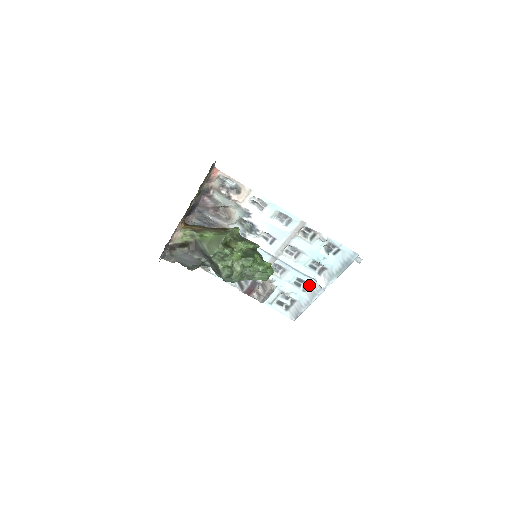
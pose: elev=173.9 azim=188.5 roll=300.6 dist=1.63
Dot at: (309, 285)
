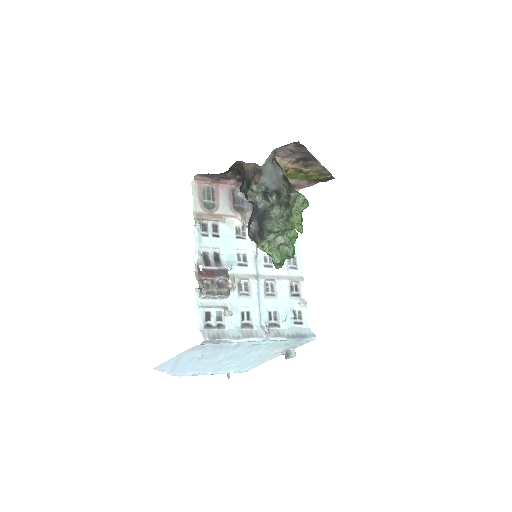
Dot at: (251, 326)
